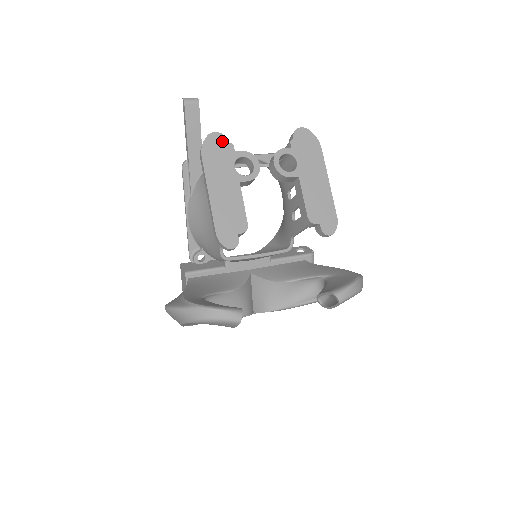
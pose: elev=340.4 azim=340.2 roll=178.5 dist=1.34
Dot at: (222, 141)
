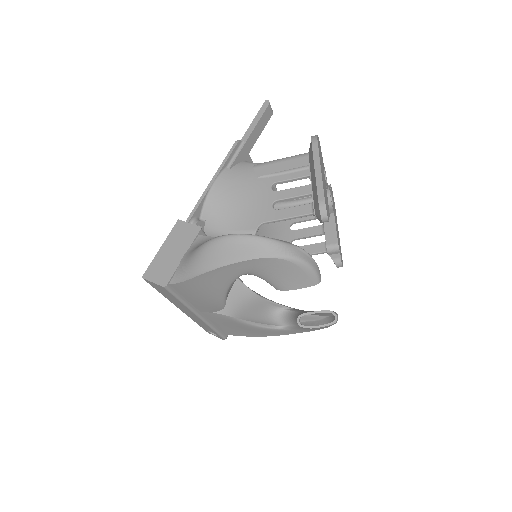
Dot at: (320, 147)
